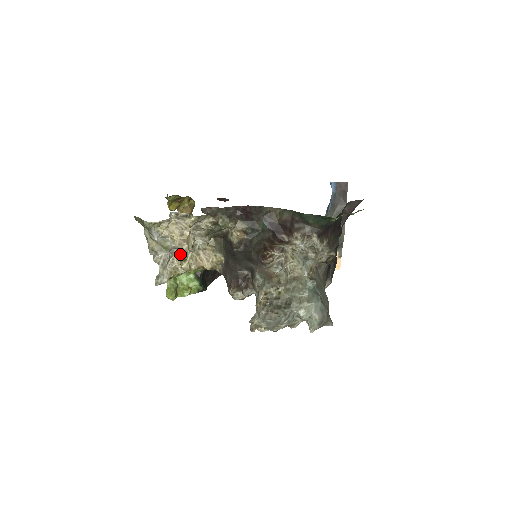
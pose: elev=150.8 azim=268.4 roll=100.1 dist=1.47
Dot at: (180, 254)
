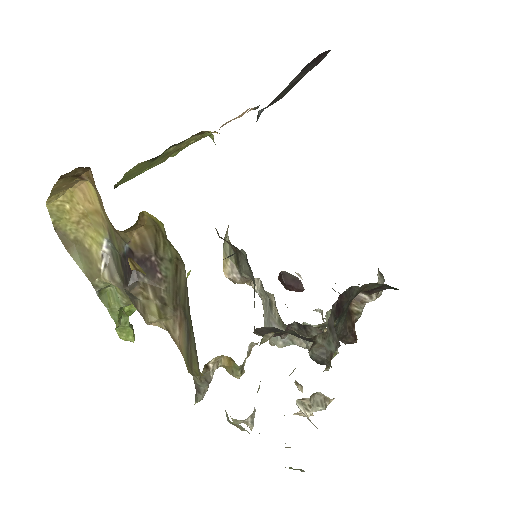
Dot at: (220, 359)
